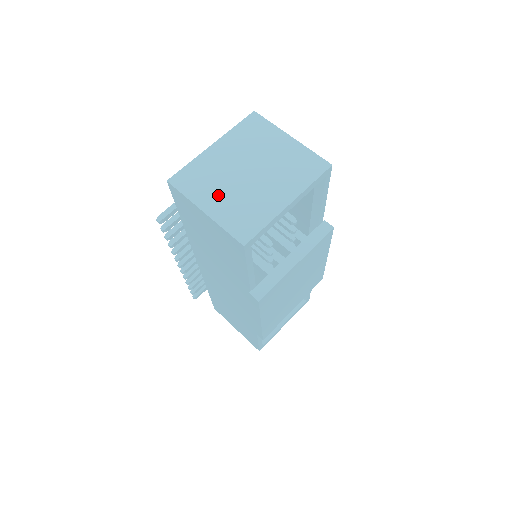
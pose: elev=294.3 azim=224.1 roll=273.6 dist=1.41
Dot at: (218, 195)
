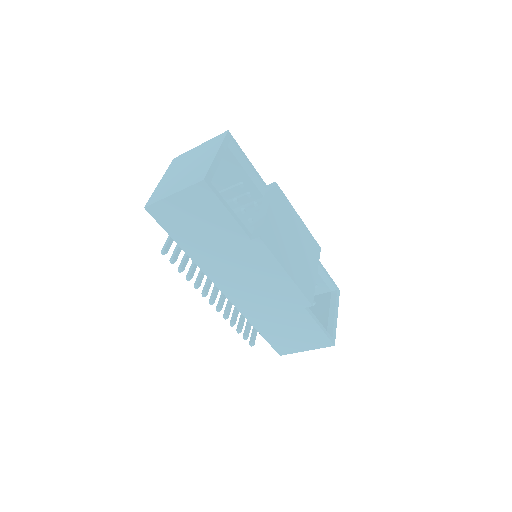
Dot at: (176, 185)
